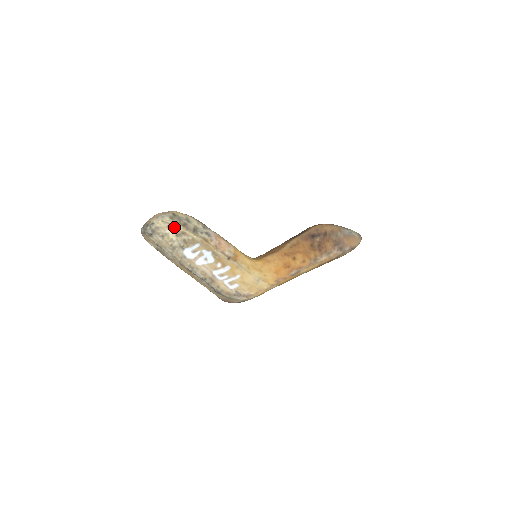
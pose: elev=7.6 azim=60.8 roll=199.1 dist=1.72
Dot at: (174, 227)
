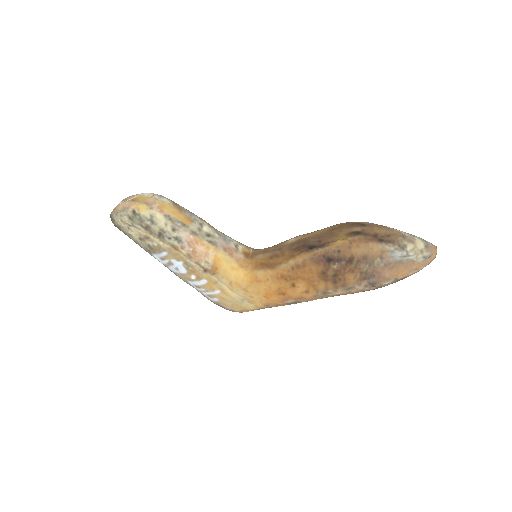
Dot at: (135, 229)
